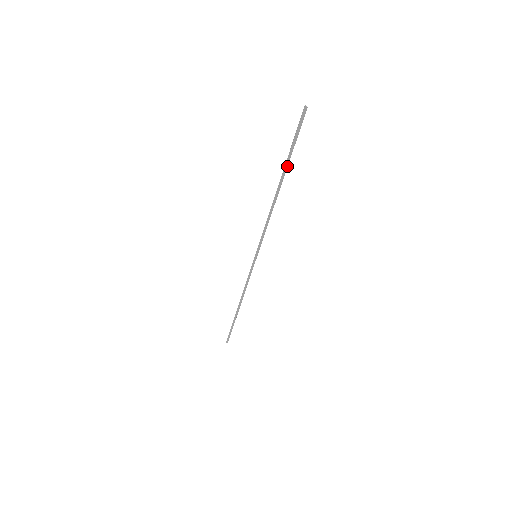
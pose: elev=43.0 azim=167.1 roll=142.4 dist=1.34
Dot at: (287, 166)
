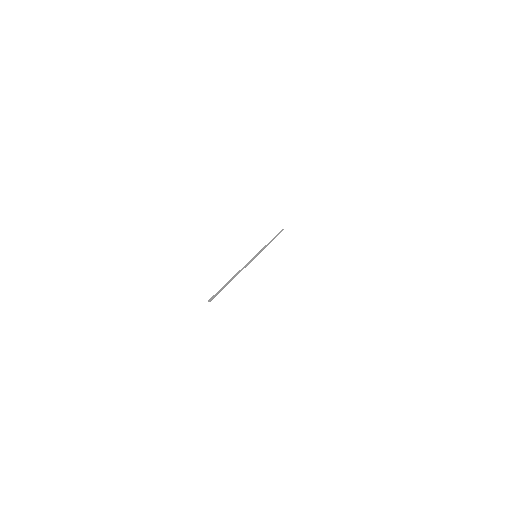
Dot at: (228, 283)
